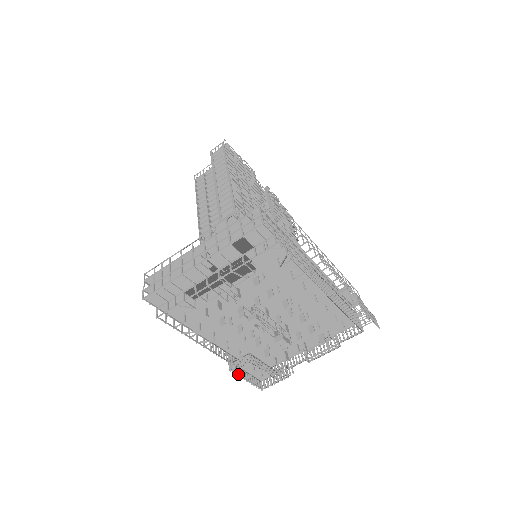
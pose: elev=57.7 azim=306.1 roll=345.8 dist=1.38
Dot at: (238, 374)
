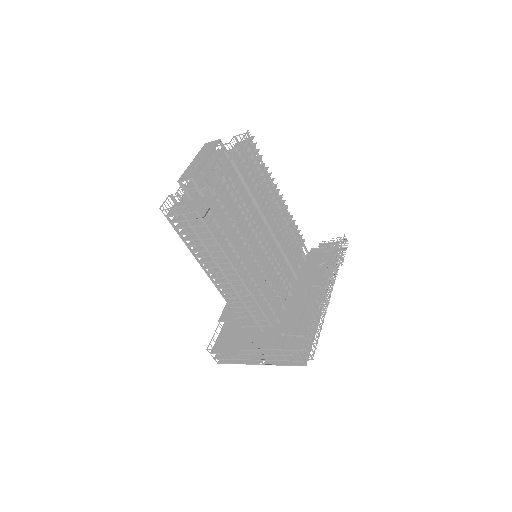
Dot at: occluded
